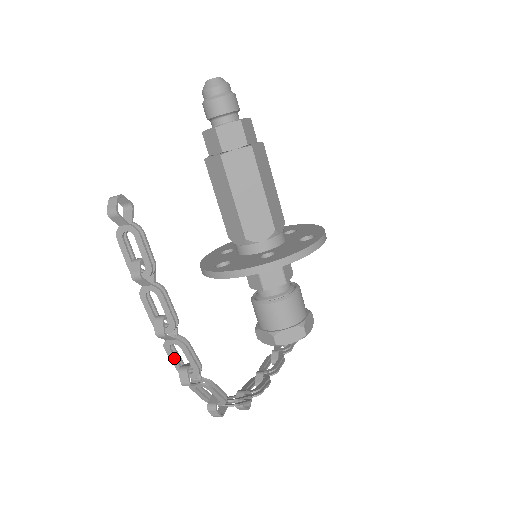
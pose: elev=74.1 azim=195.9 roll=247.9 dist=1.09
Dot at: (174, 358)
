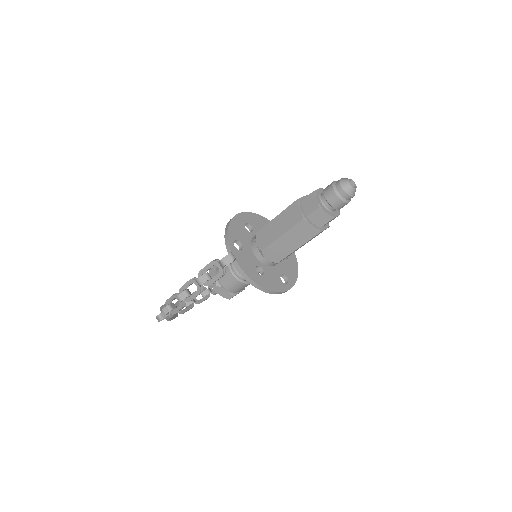
Dot at: (171, 300)
